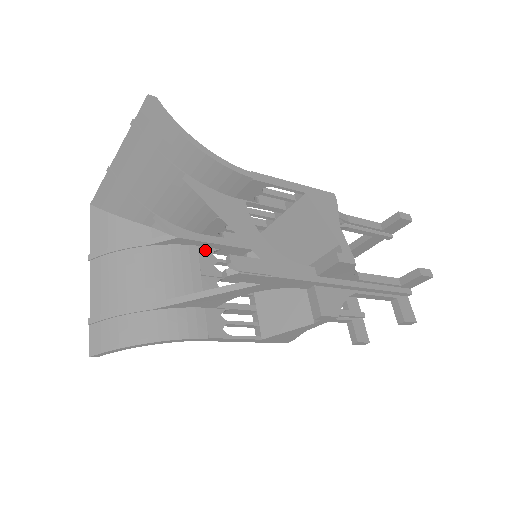
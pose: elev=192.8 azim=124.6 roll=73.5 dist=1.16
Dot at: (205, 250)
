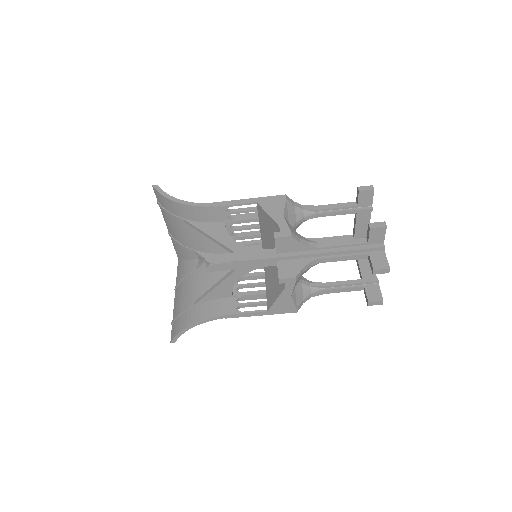
Dot at: occluded
